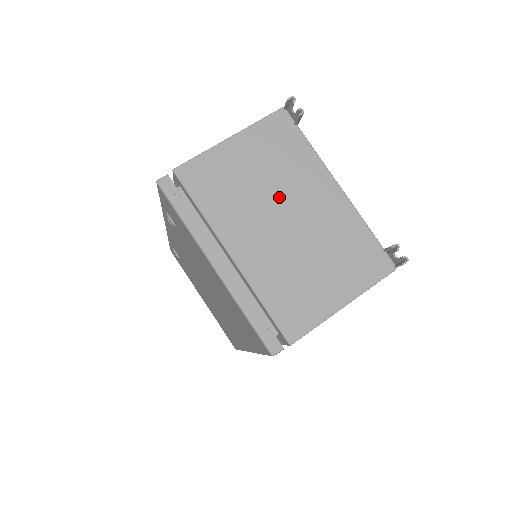
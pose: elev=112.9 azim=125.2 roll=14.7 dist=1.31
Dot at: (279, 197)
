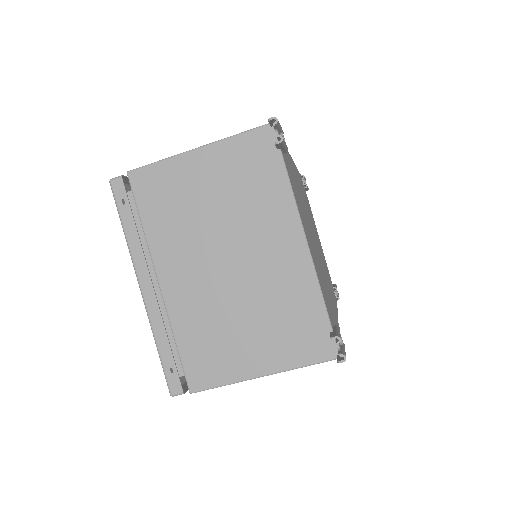
Dot at: (229, 234)
